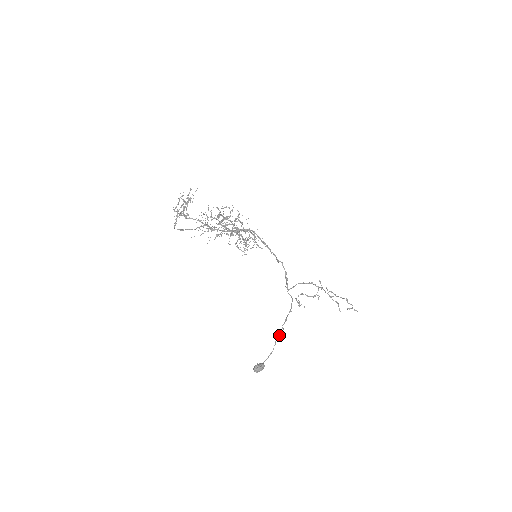
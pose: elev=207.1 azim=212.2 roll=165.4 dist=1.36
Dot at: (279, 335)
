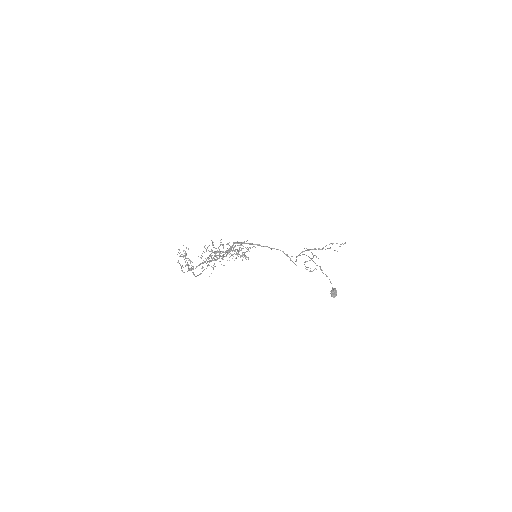
Dot at: (321, 270)
